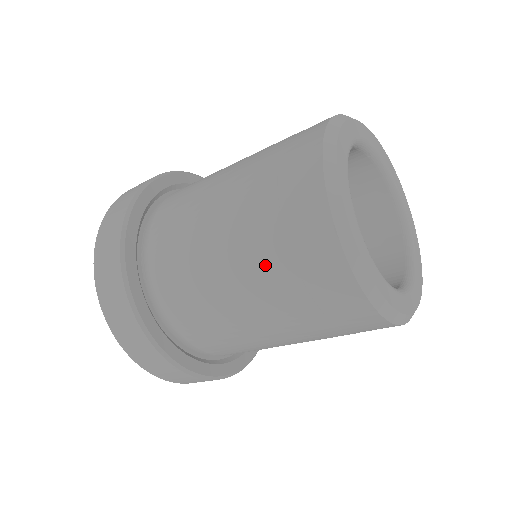
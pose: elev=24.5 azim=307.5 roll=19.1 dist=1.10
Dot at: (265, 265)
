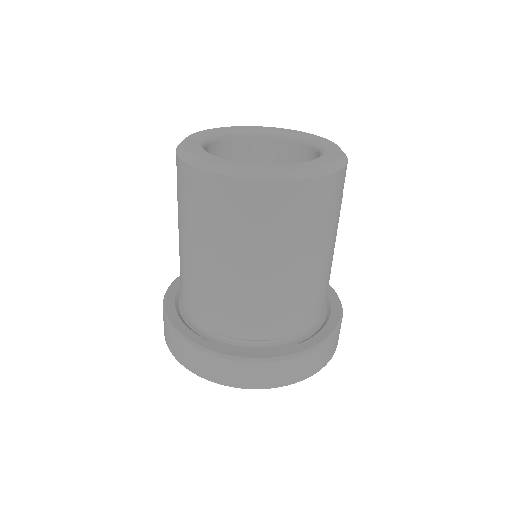
Dot at: (184, 220)
